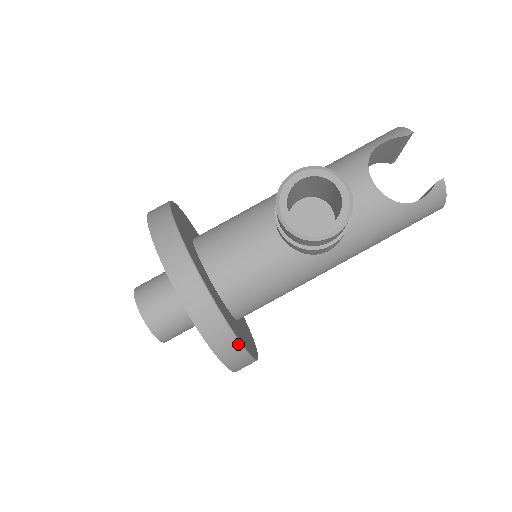
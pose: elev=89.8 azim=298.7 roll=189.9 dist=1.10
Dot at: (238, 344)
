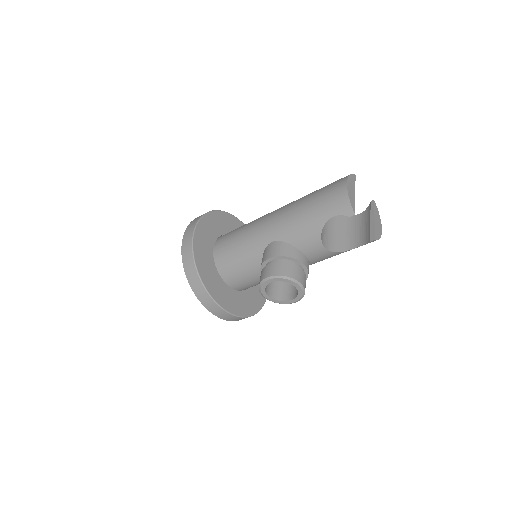
Dot at: occluded
